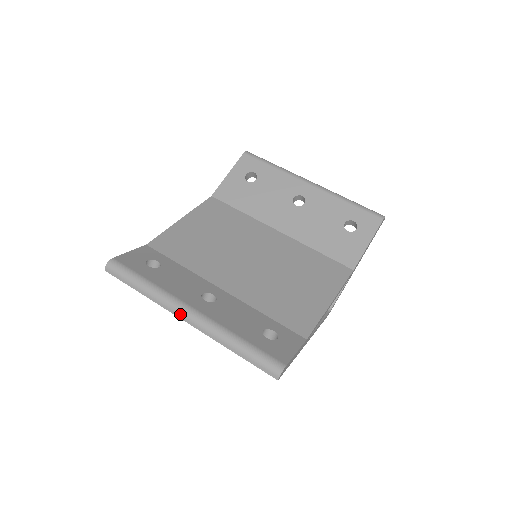
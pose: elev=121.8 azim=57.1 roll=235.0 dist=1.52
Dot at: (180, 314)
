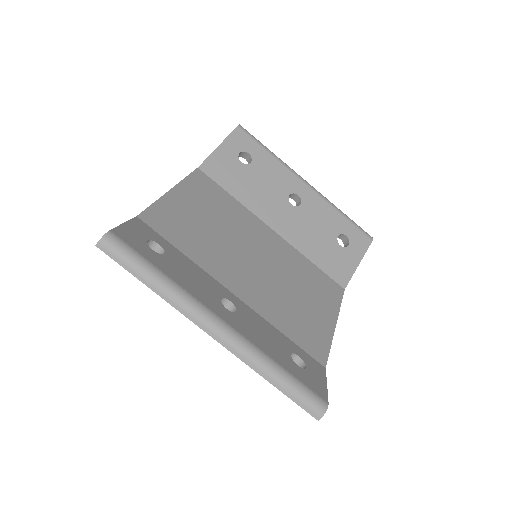
Dot at: (206, 325)
